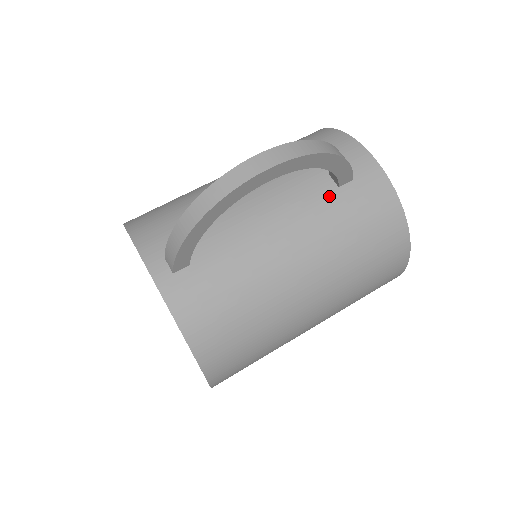
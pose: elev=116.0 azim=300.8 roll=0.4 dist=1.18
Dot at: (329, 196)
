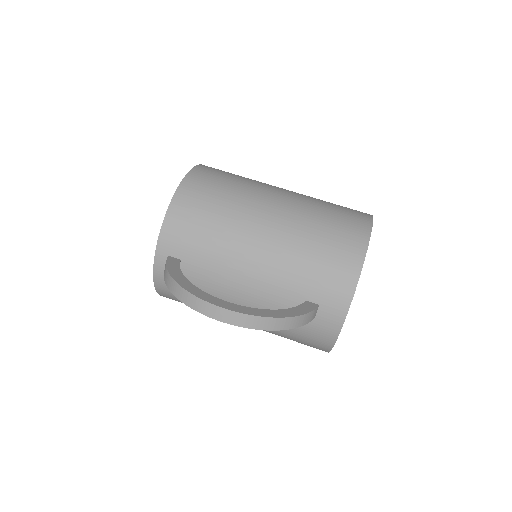
Dot at: occluded
